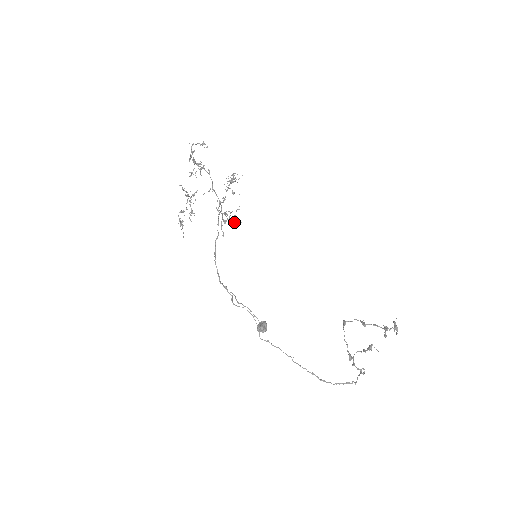
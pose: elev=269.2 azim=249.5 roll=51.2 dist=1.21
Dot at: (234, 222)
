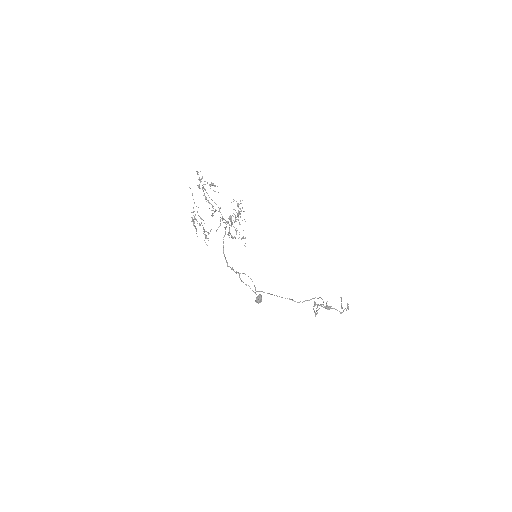
Dot at: (239, 232)
